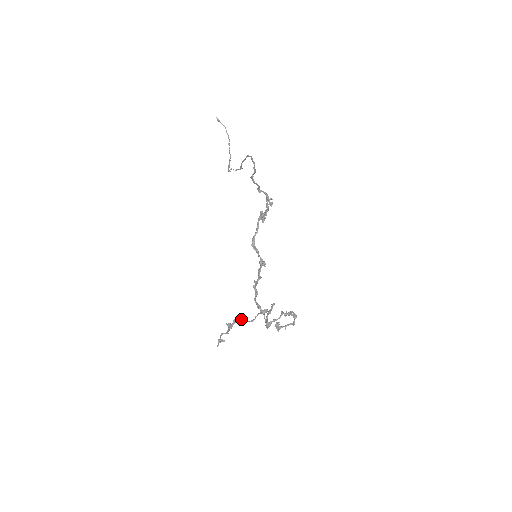
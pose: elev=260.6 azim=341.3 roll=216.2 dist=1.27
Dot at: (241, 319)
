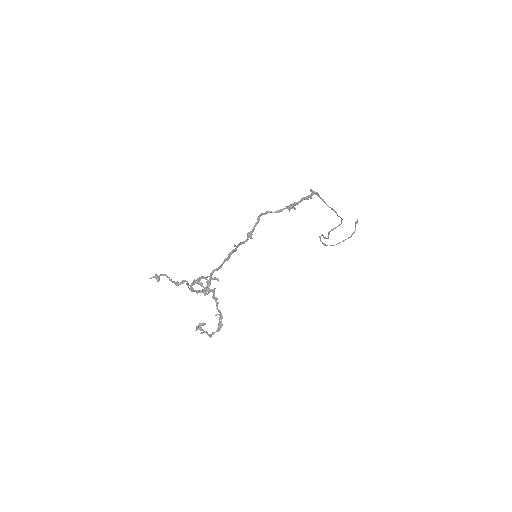
Dot at: occluded
